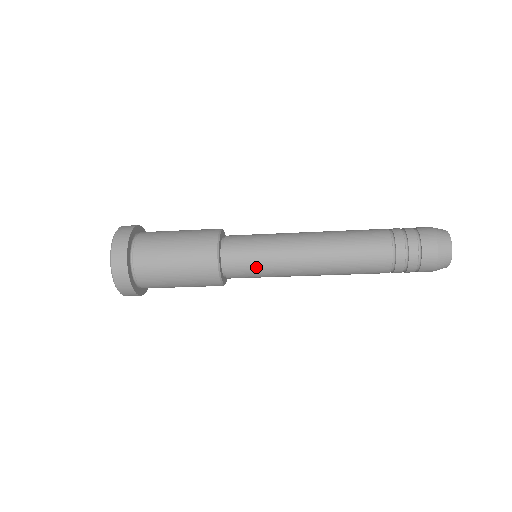
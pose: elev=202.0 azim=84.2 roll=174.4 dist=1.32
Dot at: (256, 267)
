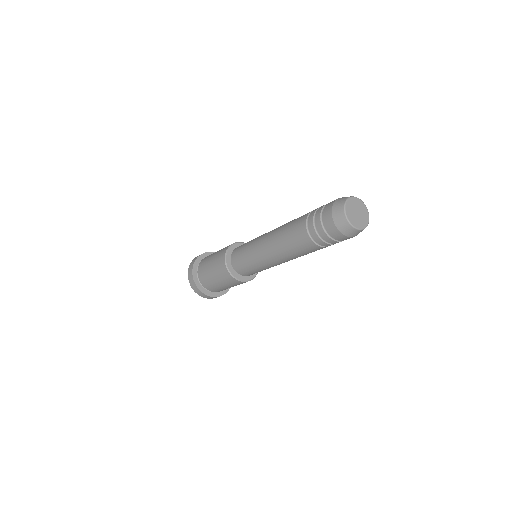
Dot at: (255, 271)
